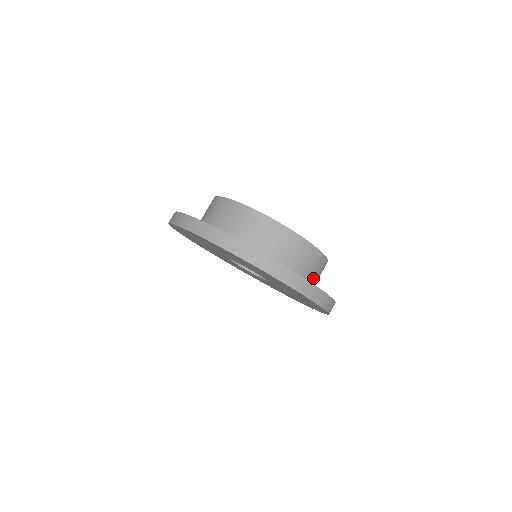
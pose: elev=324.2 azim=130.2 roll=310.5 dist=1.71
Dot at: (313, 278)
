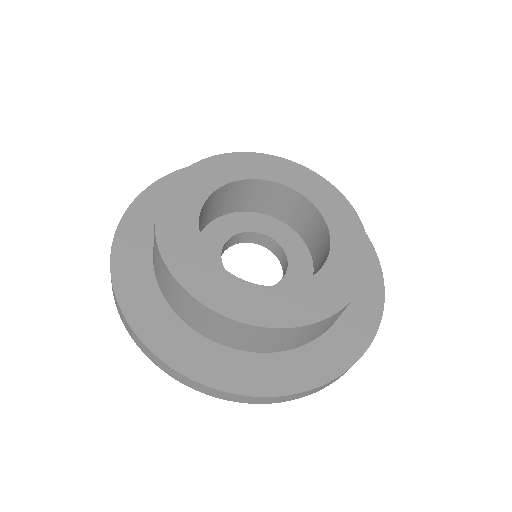
Dot at: (296, 342)
